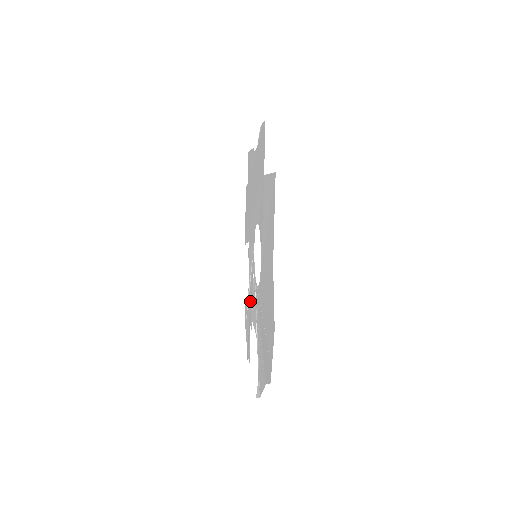
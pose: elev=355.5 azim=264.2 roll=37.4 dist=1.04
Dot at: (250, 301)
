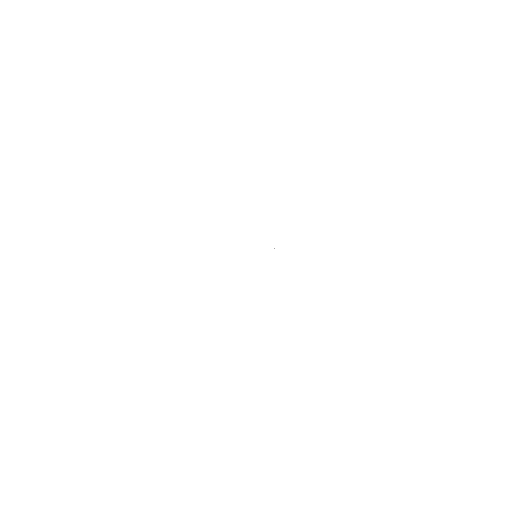
Dot at: occluded
